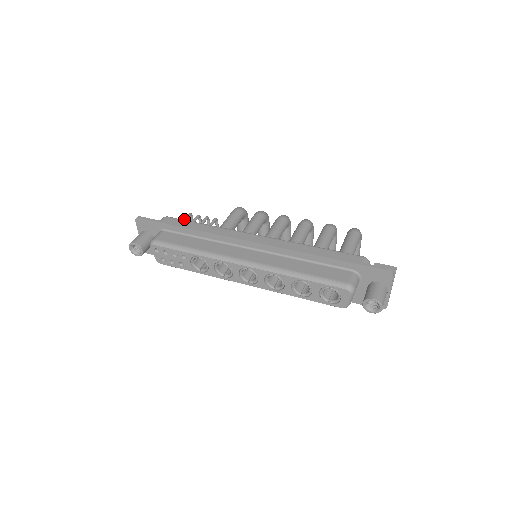
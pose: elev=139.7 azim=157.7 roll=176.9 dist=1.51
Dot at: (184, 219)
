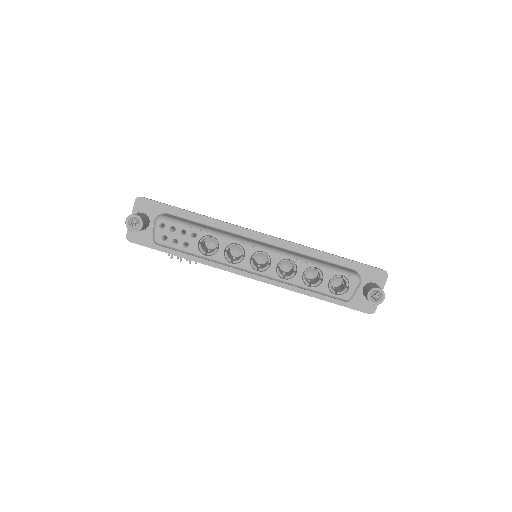
Dot at: occluded
